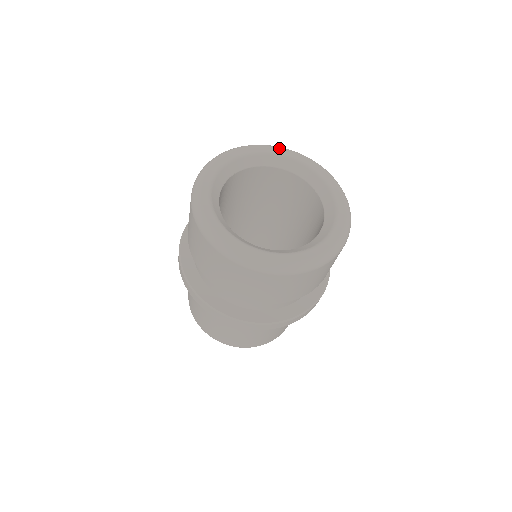
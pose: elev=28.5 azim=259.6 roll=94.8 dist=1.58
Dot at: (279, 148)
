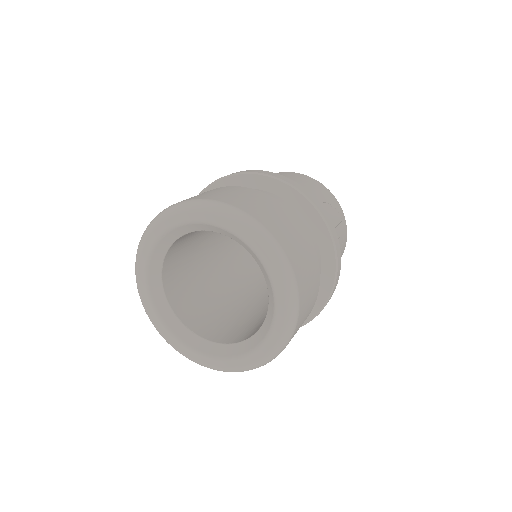
Dot at: (186, 211)
